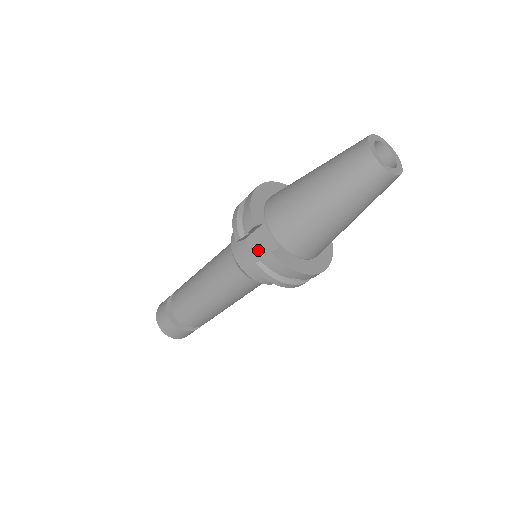
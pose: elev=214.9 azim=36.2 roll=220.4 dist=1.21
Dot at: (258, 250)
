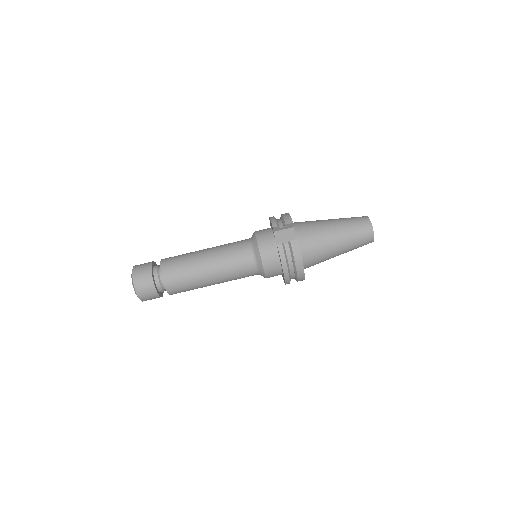
Dot at: (280, 240)
